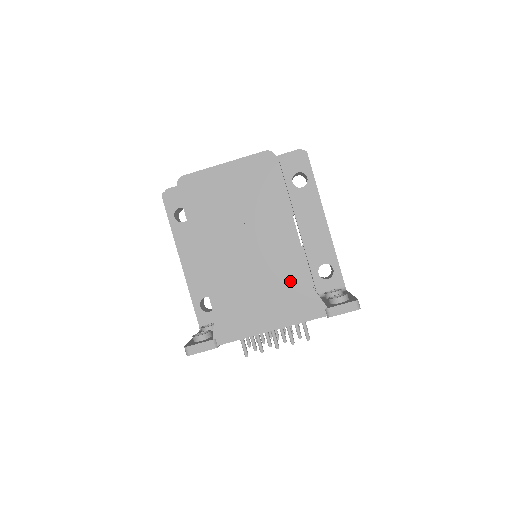
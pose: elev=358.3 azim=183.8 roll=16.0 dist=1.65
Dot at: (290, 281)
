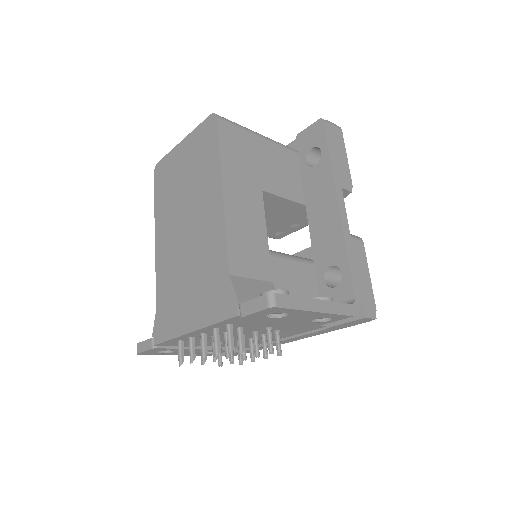
Dot at: (211, 267)
